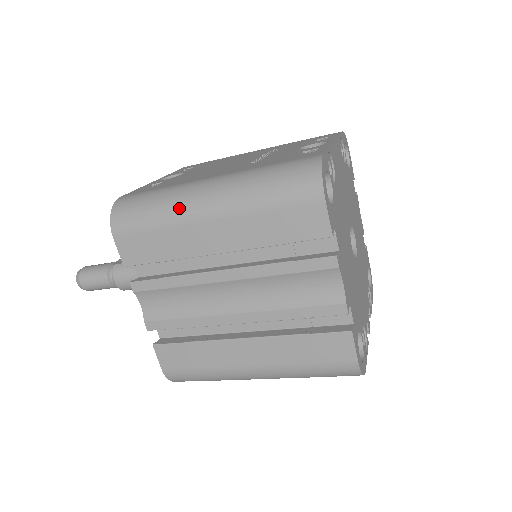
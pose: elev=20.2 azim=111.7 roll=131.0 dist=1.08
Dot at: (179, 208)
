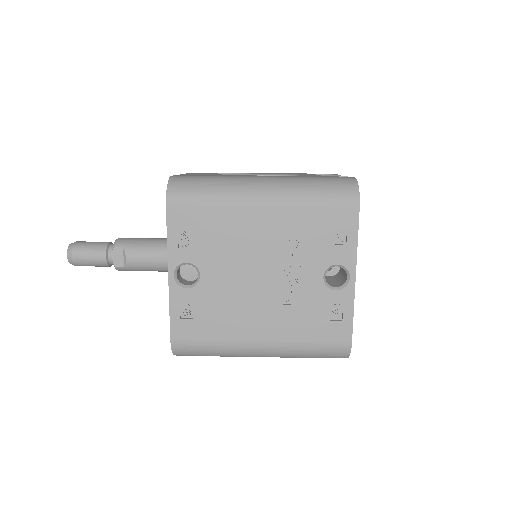
Dot at: occluded
